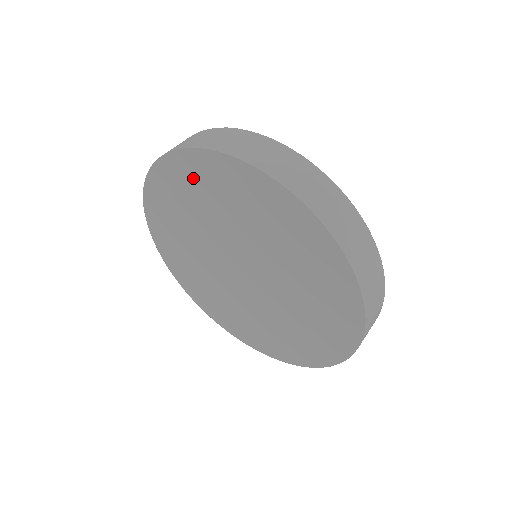
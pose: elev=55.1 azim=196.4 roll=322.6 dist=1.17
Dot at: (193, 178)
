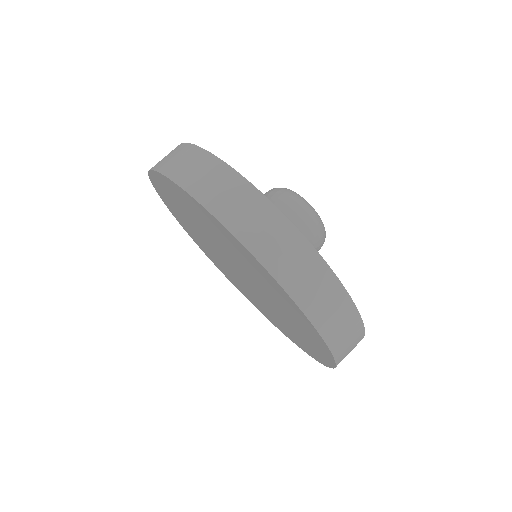
Dot at: (169, 200)
